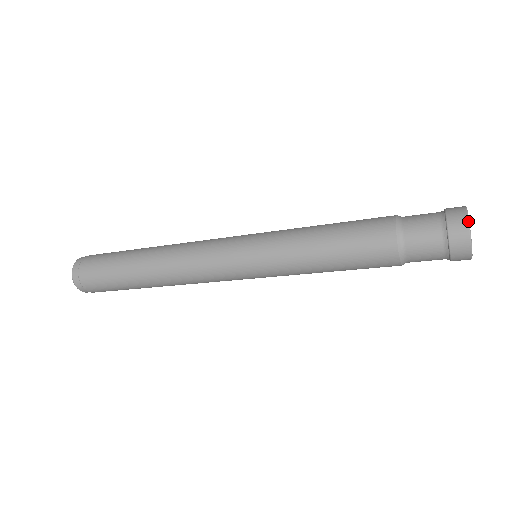
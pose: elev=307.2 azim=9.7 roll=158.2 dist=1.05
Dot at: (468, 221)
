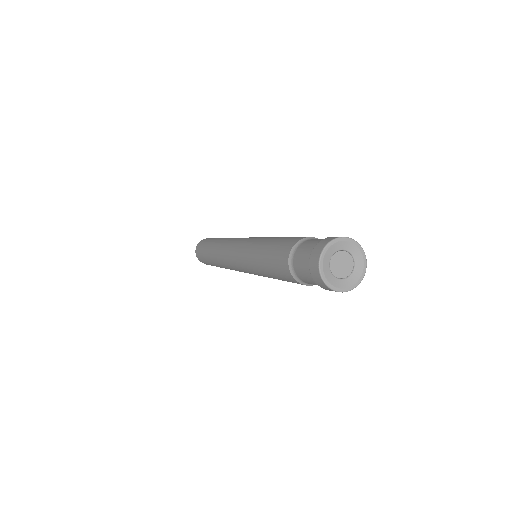
Dot at: (320, 253)
